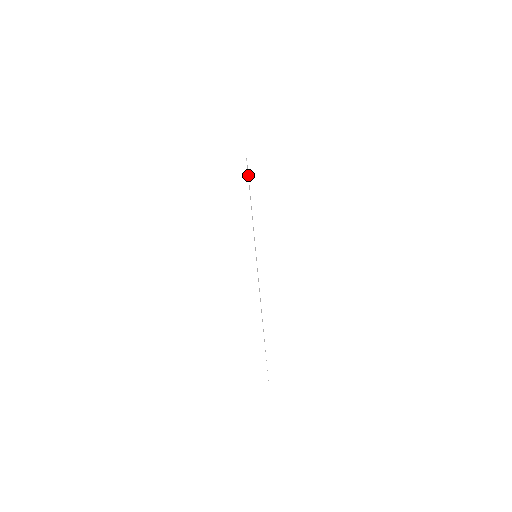
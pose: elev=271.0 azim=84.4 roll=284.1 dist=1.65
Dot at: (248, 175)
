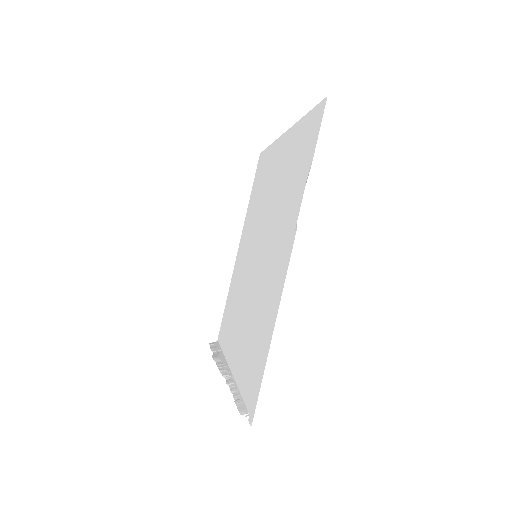
Dot at: (251, 401)
